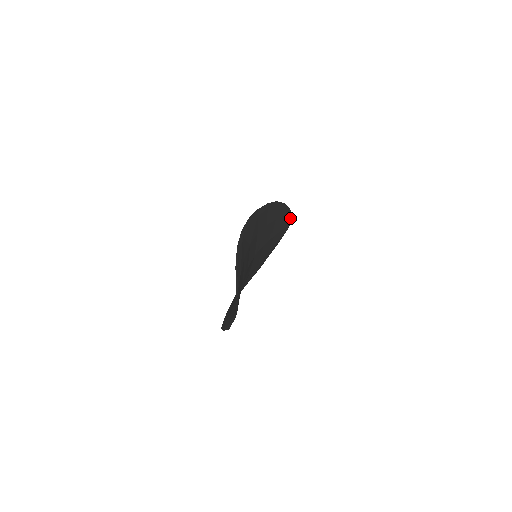
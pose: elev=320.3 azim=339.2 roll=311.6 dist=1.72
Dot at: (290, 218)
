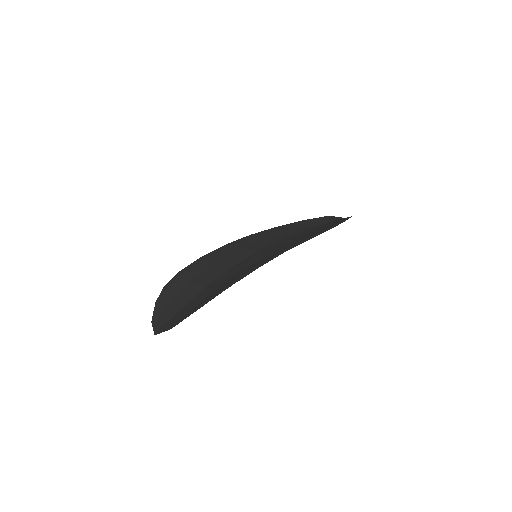
Dot at: occluded
